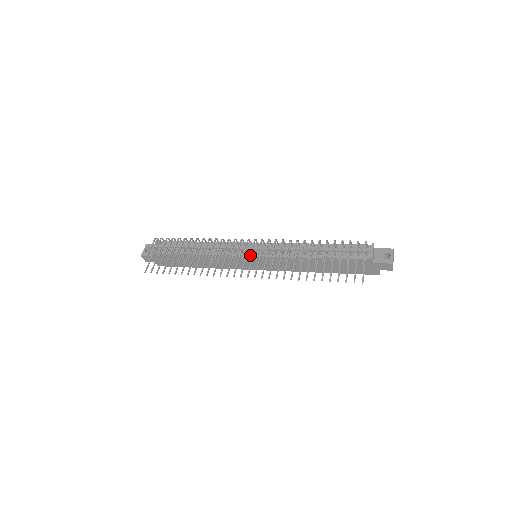
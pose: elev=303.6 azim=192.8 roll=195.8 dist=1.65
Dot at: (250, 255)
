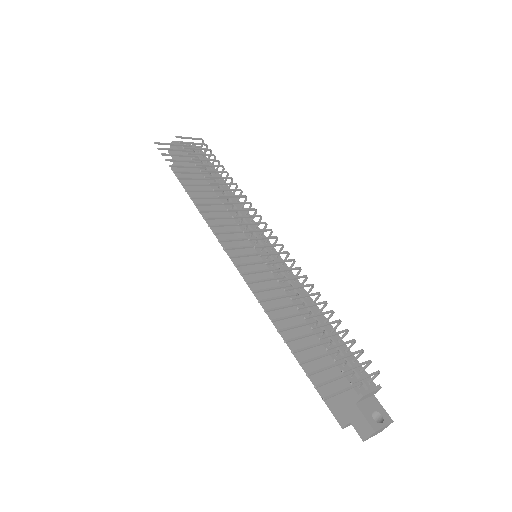
Dot at: (255, 238)
